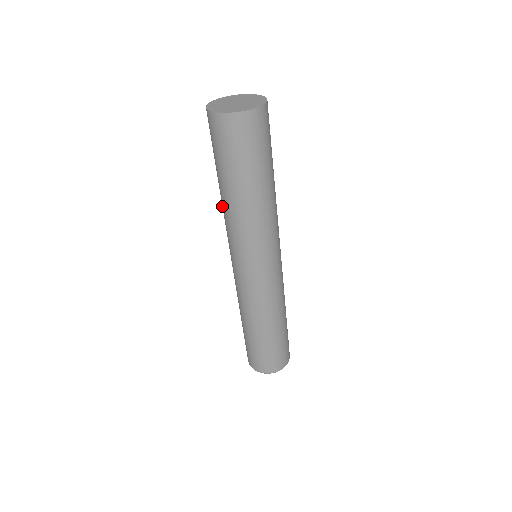
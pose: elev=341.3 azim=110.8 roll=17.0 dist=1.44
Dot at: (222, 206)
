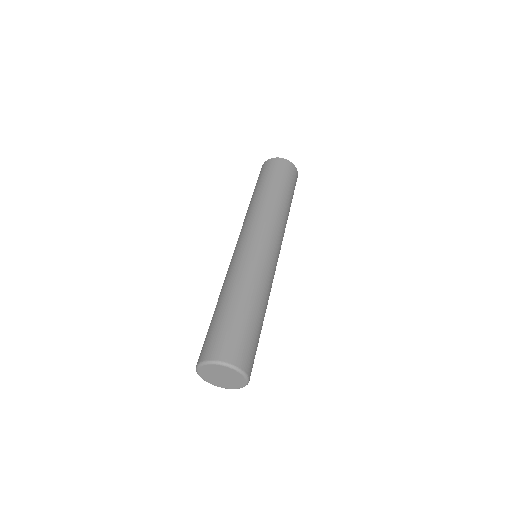
Dot at: (247, 211)
